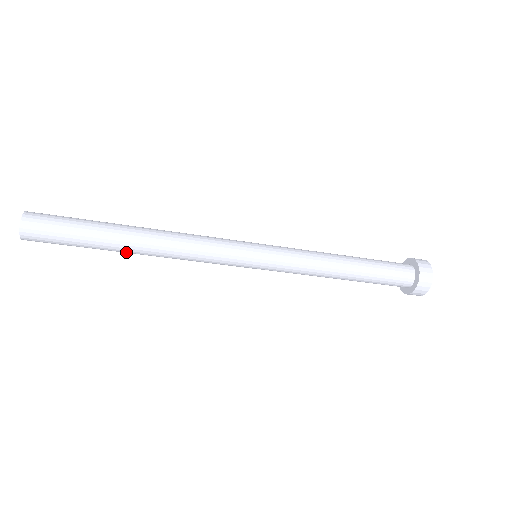
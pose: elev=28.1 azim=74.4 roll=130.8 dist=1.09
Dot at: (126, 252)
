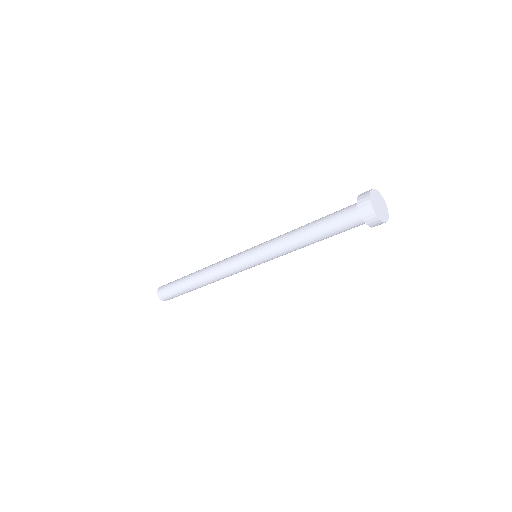
Dot at: (200, 287)
